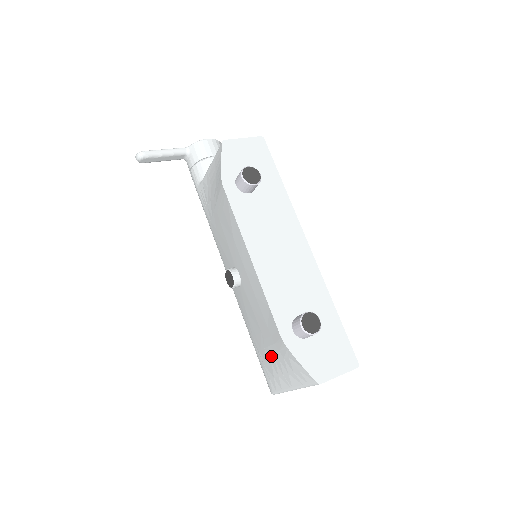
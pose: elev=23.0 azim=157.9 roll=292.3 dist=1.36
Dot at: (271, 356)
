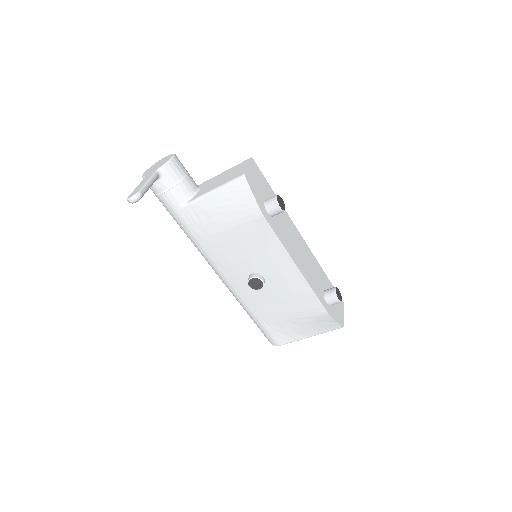
Dot at: (294, 324)
